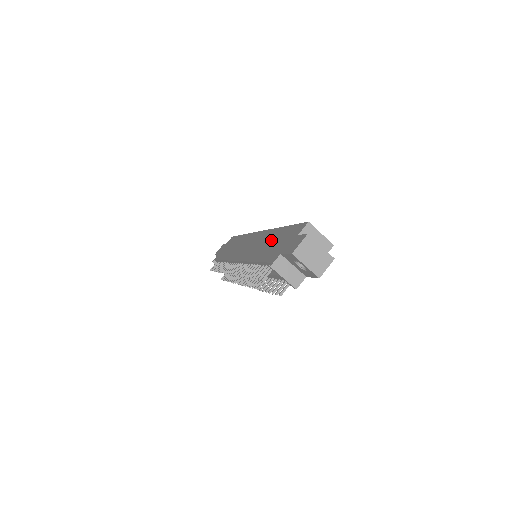
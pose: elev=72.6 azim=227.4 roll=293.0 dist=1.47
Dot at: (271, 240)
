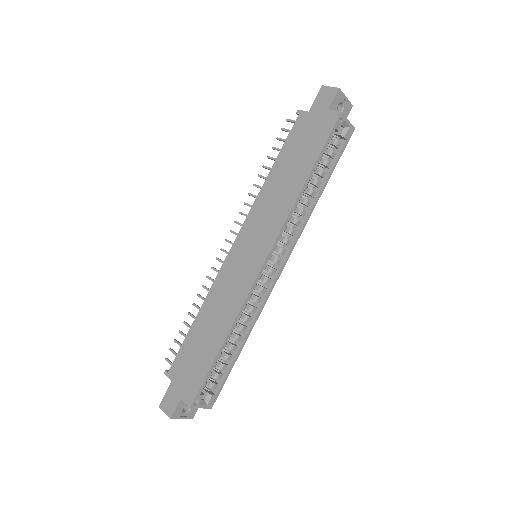
Dot at: (211, 333)
